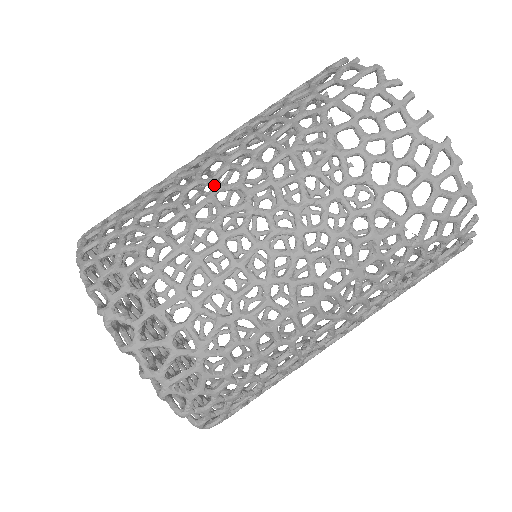
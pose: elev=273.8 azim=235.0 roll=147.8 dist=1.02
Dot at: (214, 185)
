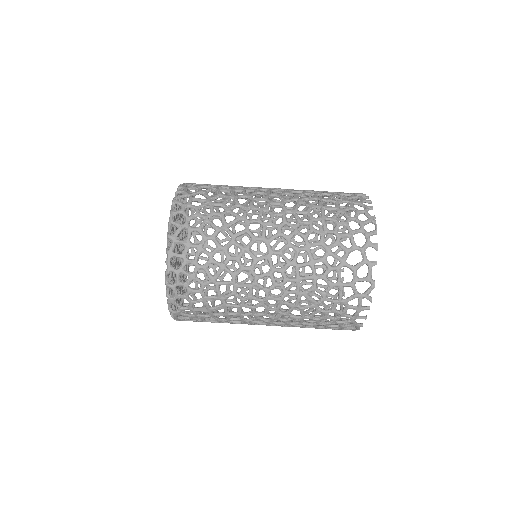
Dot at: (256, 283)
